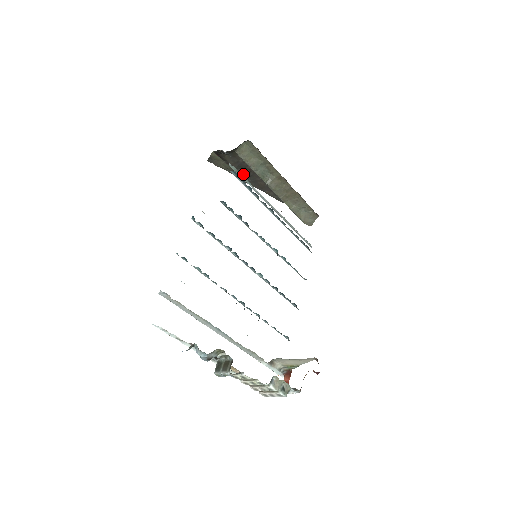
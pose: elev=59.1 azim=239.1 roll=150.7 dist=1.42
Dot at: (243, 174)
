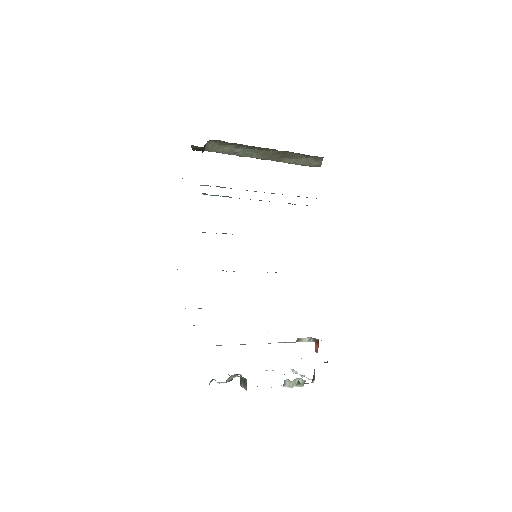
Dot at: occluded
